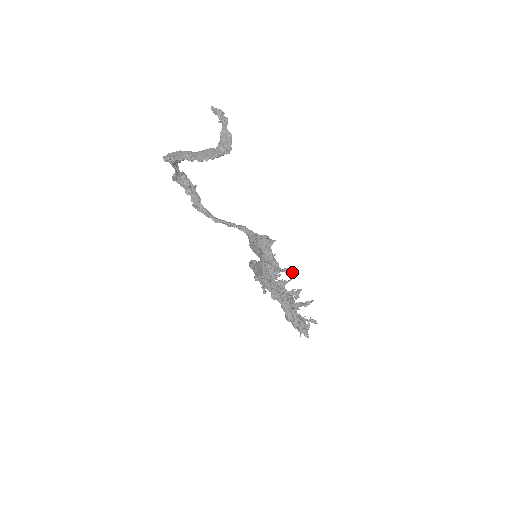
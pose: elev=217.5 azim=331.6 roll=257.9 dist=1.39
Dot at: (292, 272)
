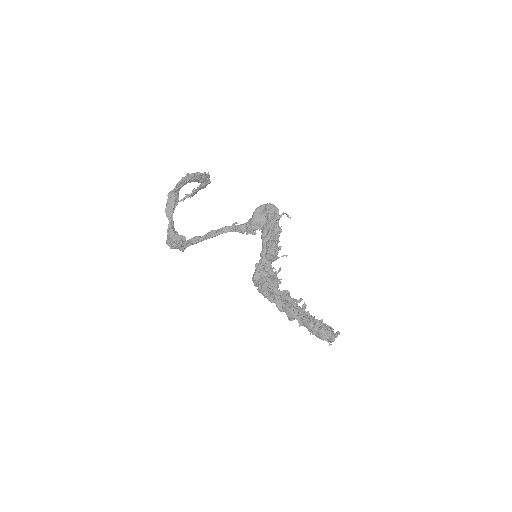
Dot at: (289, 217)
